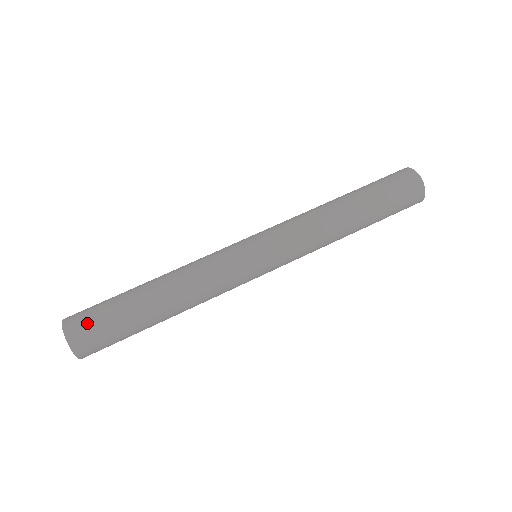
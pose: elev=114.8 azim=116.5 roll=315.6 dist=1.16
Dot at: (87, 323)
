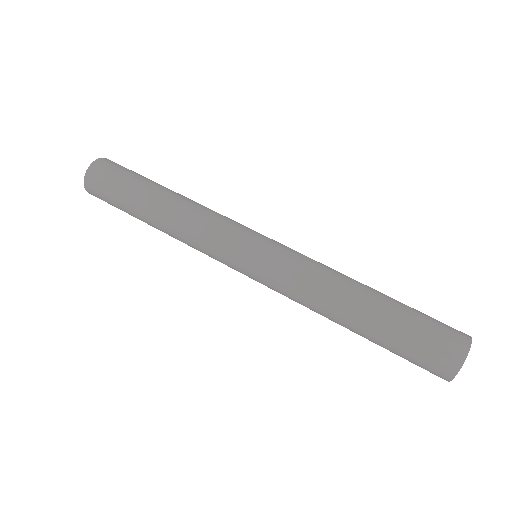
Dot at: (104, 177)
